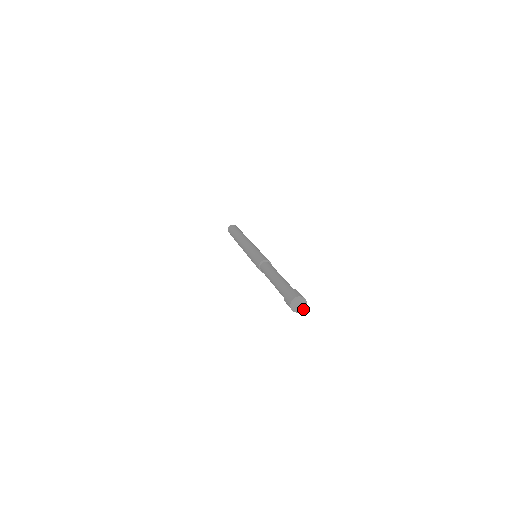
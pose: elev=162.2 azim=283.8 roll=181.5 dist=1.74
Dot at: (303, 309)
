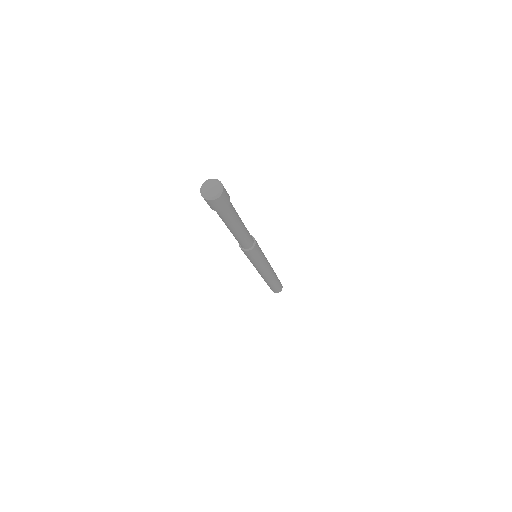
Dot at: (216, 195)
